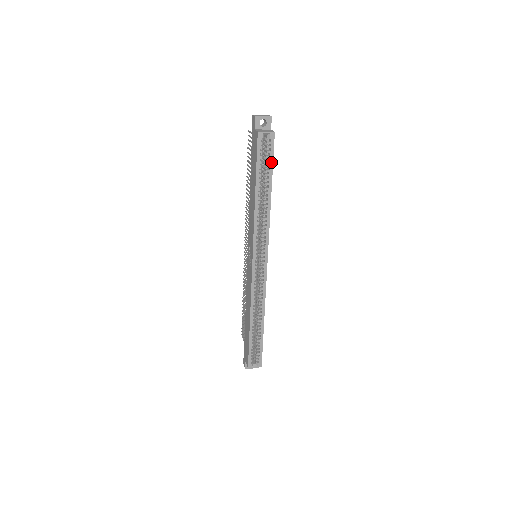
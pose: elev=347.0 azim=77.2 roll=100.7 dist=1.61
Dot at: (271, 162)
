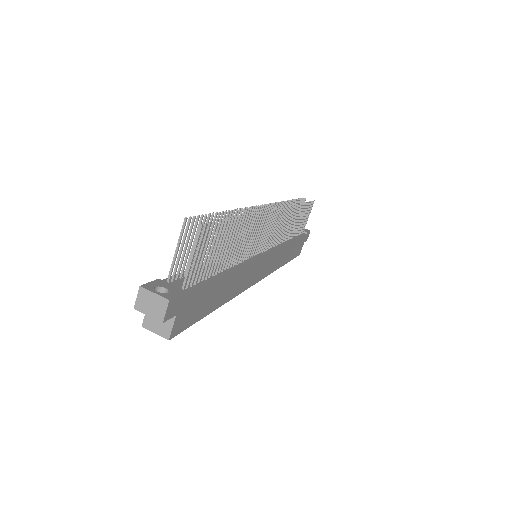
Dot at: (192, 321)
